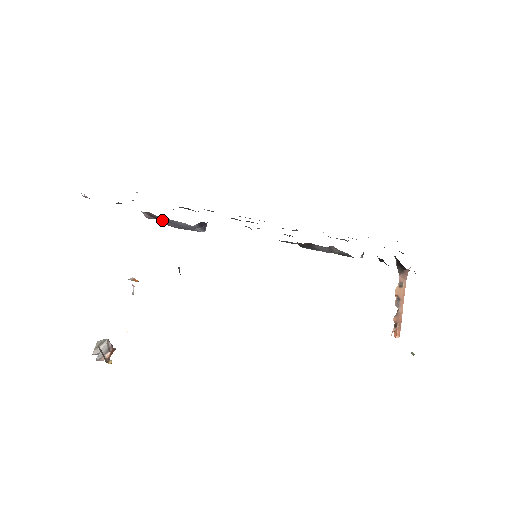
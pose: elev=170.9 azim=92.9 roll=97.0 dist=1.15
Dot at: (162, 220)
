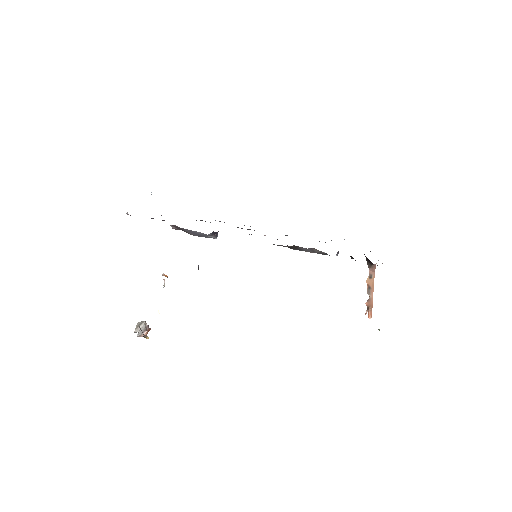
Dot at: (185, 230)
